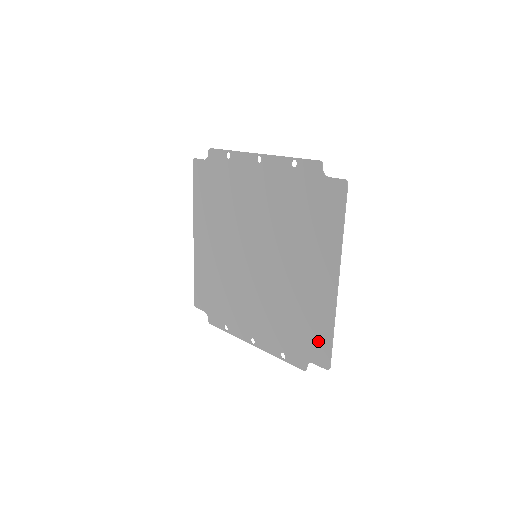
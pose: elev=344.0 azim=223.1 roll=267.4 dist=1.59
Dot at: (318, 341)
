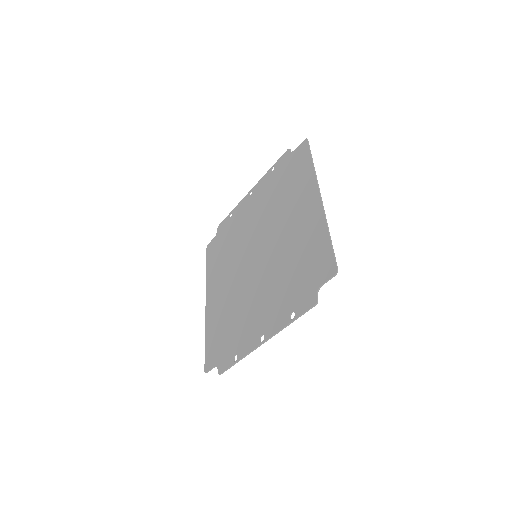
Dot at: (319, 258)
